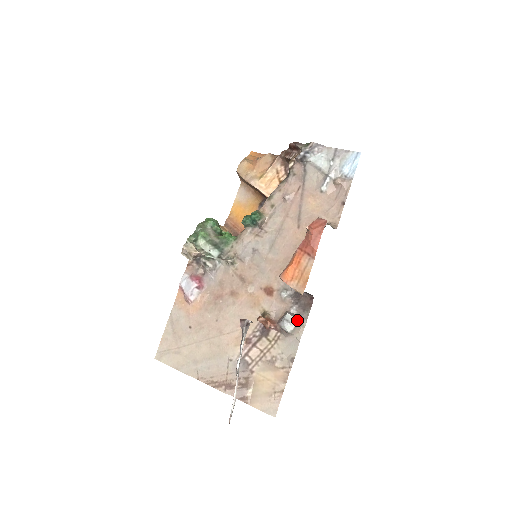
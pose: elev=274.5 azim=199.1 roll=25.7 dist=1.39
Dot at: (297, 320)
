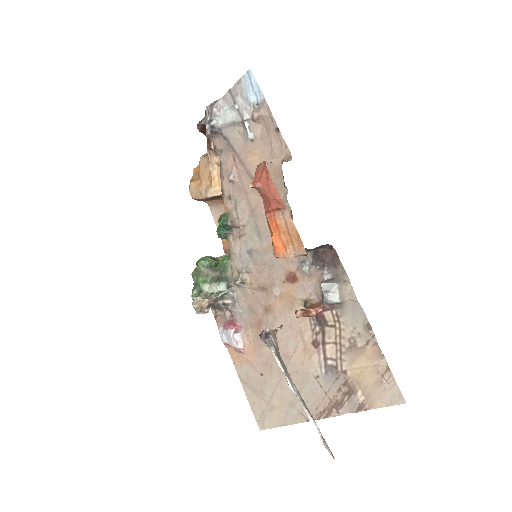
Dot at: (335, 283)
